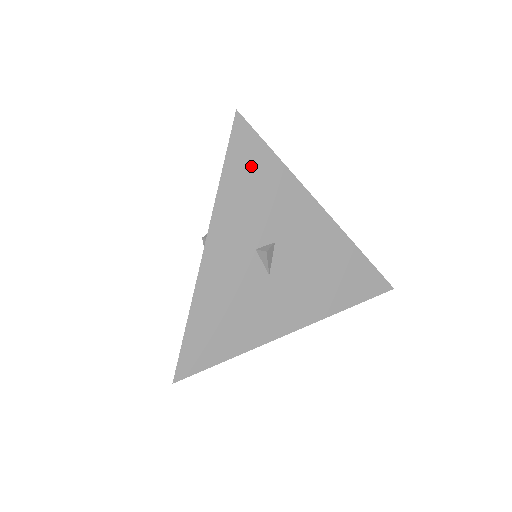
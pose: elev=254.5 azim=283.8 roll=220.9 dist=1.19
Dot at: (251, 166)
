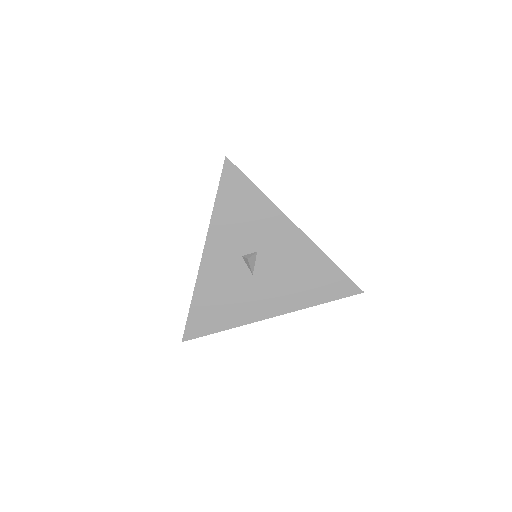
Dot at: (238, 196)
